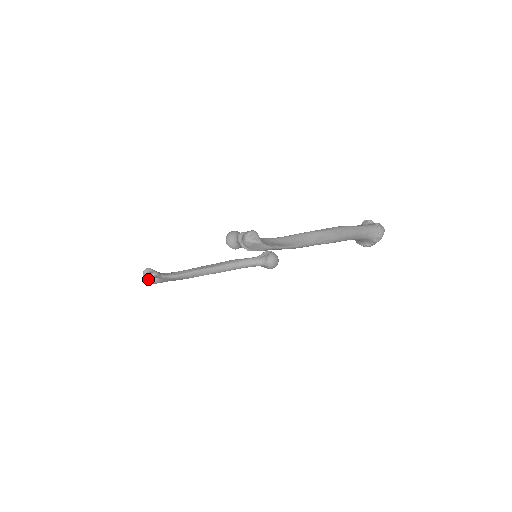
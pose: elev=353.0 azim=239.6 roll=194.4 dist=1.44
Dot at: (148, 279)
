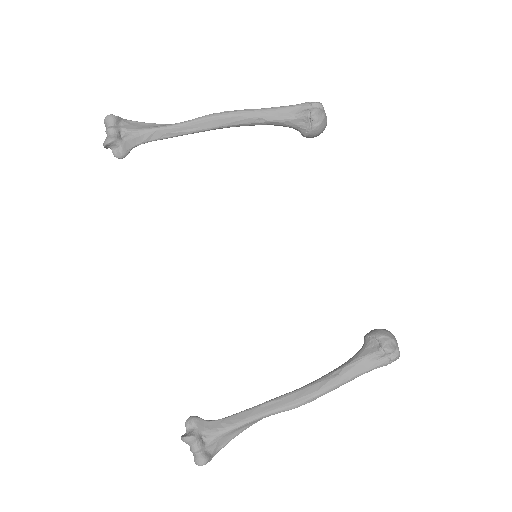
Dot at: occluded
